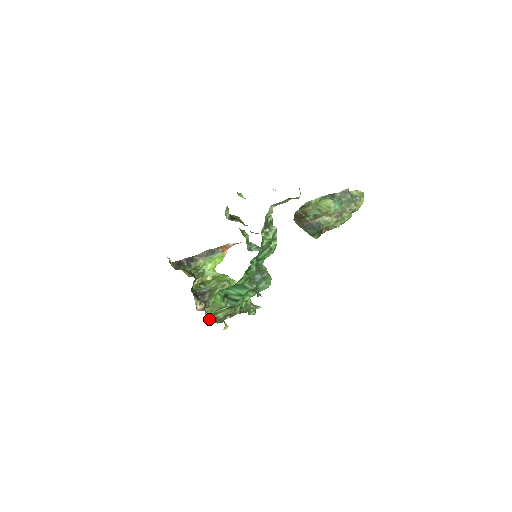
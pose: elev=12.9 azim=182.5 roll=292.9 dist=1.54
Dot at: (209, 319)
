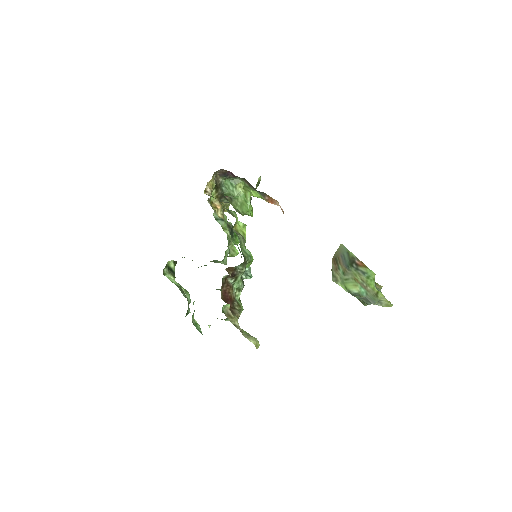
Dot at: (172, 260)
